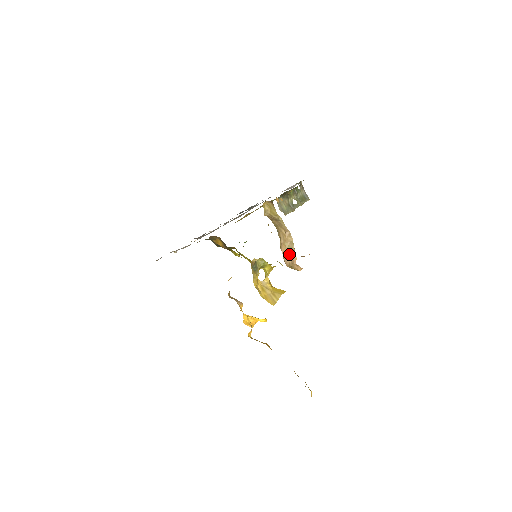
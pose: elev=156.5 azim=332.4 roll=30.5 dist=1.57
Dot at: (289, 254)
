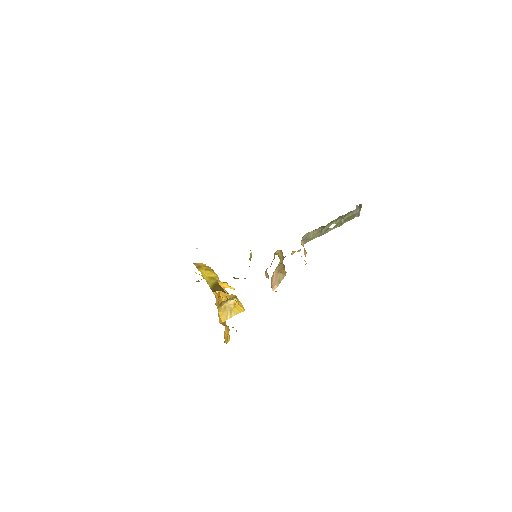
Dot at: (276, 279)
